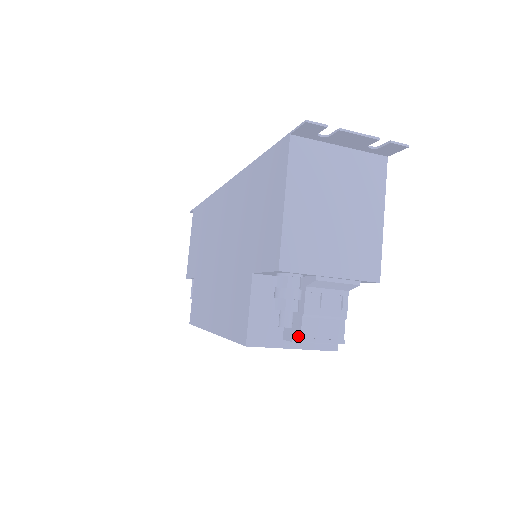
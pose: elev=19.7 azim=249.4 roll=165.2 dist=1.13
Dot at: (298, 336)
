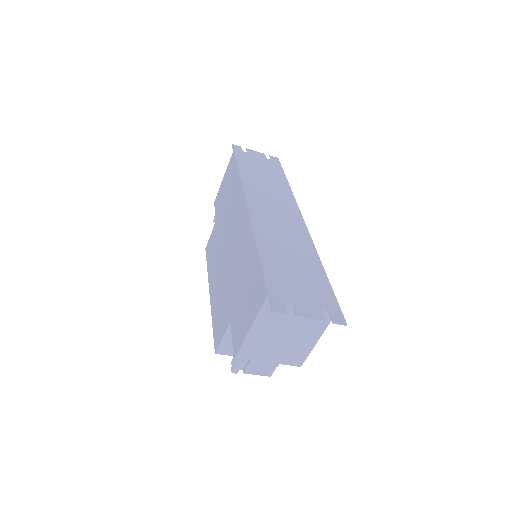
Dot at: (244, 368)
